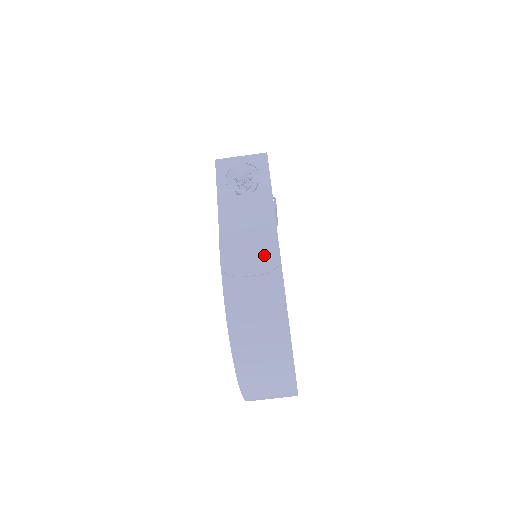
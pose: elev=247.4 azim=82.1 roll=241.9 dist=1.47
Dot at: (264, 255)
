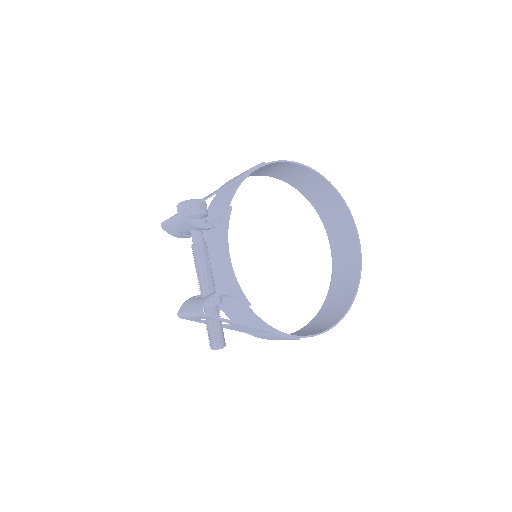
Dot at: (286, 339)
